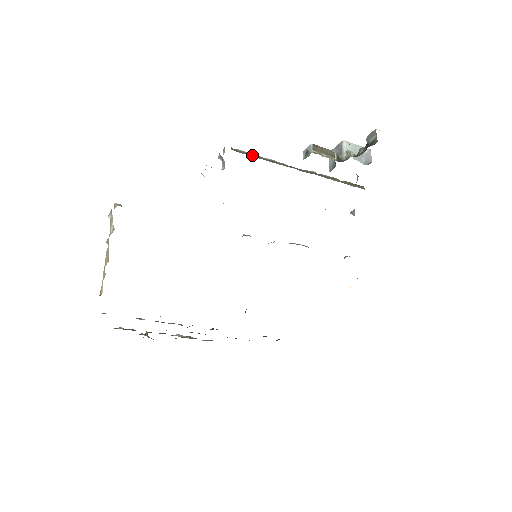
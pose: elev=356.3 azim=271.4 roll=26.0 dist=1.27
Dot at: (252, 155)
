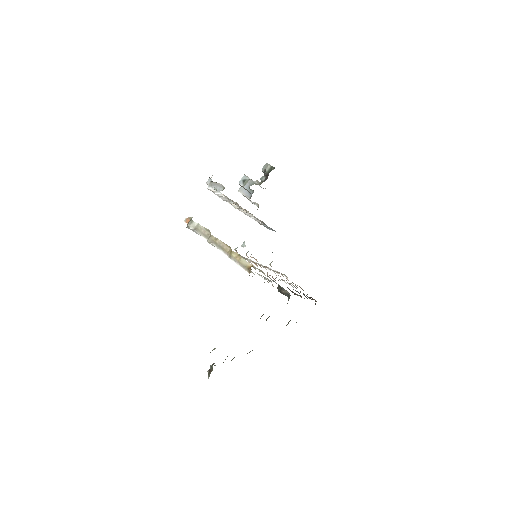
Dot at: occluded
